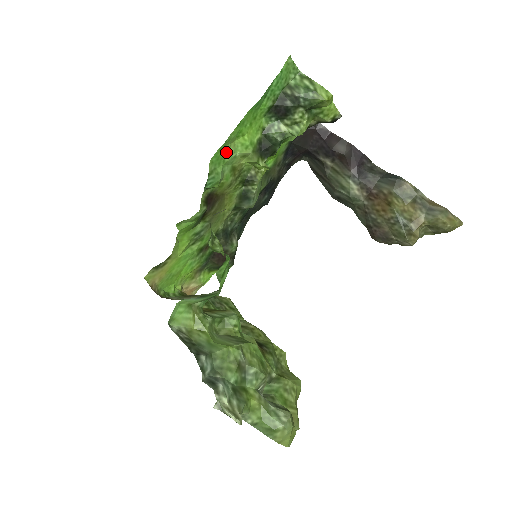
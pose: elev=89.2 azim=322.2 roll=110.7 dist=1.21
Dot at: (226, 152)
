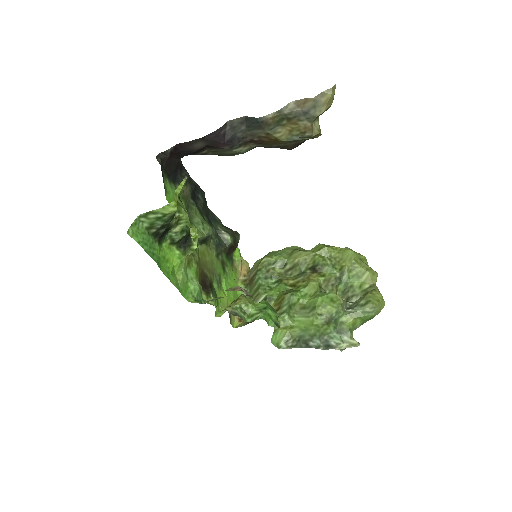
Dot at: (182, 283)
